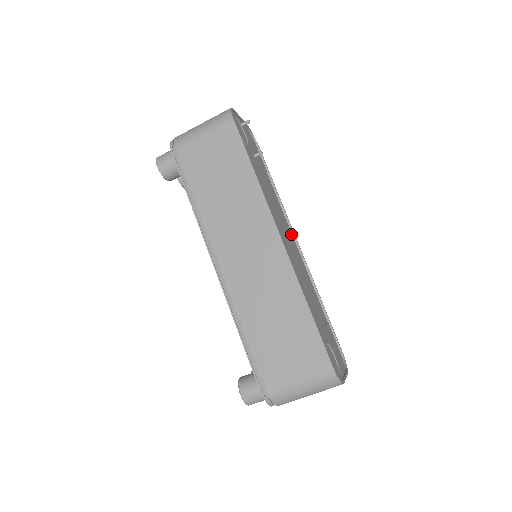
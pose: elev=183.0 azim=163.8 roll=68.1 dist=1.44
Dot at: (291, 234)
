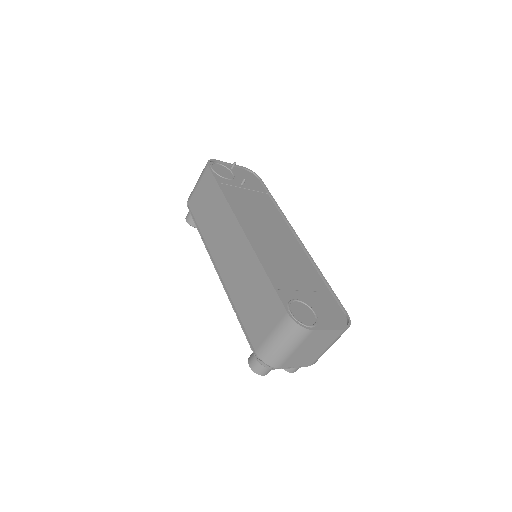
Dot at: (289, 231)
